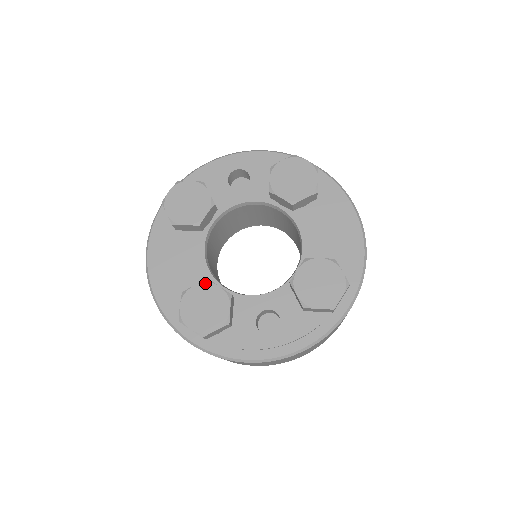
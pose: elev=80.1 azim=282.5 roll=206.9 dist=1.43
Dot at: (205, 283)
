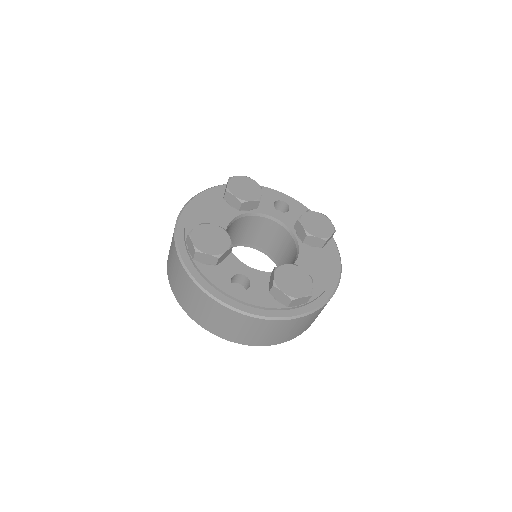
Dot at: (222, 228)
